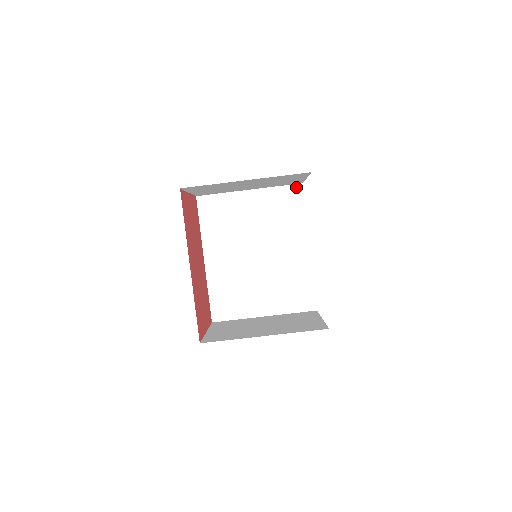
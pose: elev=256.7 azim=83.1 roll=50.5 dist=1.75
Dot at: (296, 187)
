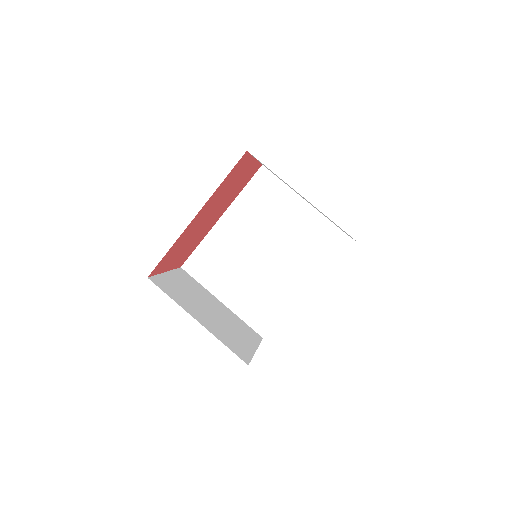
Dot at: (342, 235)
